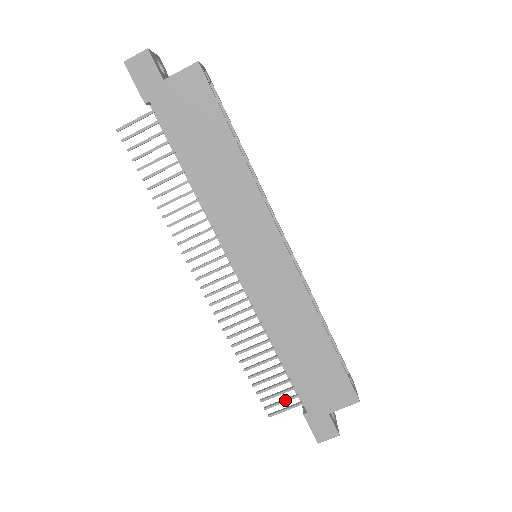
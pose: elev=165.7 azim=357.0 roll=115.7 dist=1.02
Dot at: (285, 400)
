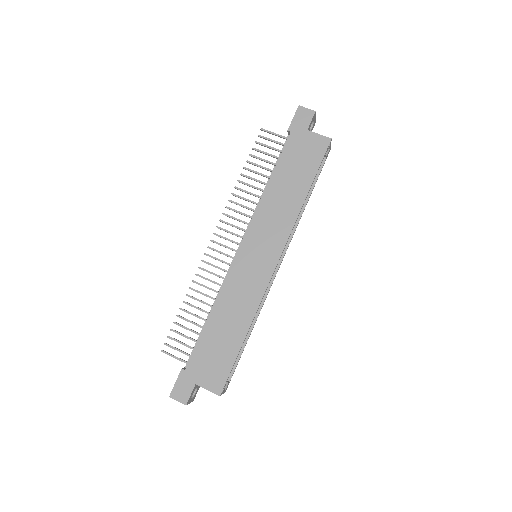
Dot at: (181, 351)
